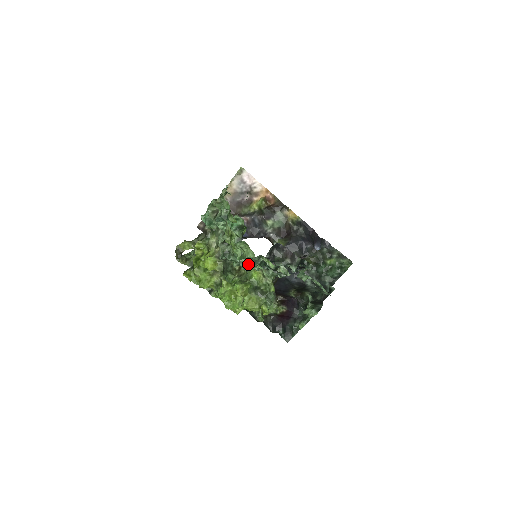
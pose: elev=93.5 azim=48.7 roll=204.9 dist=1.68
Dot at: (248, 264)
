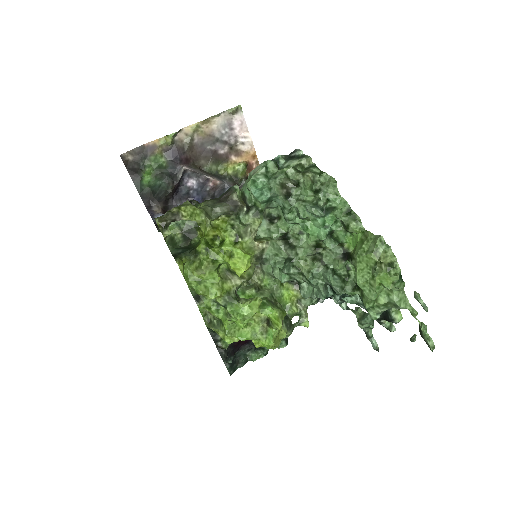
Dot at: (370, 307)
